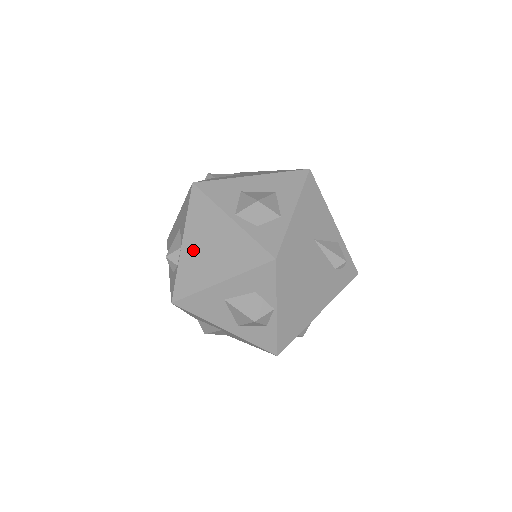
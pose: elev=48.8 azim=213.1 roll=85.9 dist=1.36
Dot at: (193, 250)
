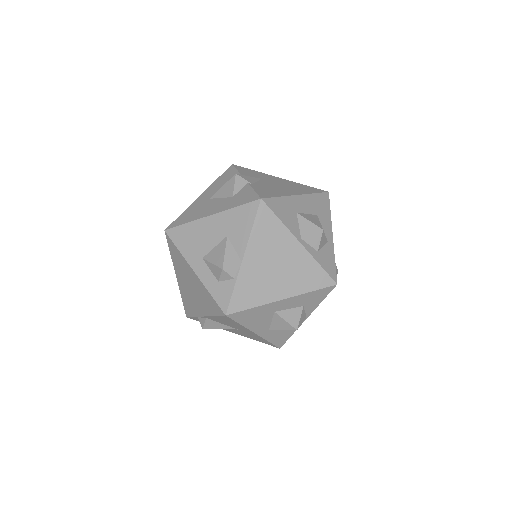
Dot at: (256, 266)
